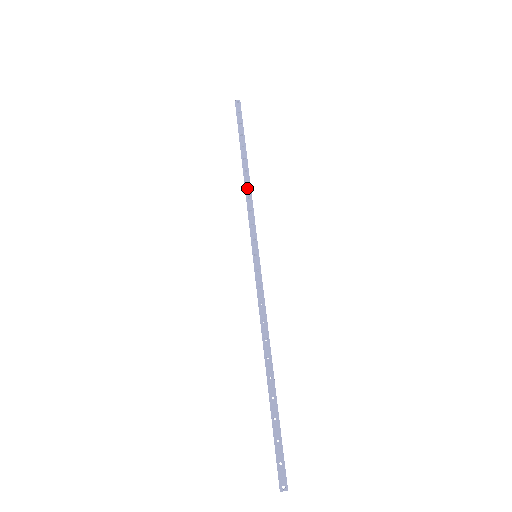
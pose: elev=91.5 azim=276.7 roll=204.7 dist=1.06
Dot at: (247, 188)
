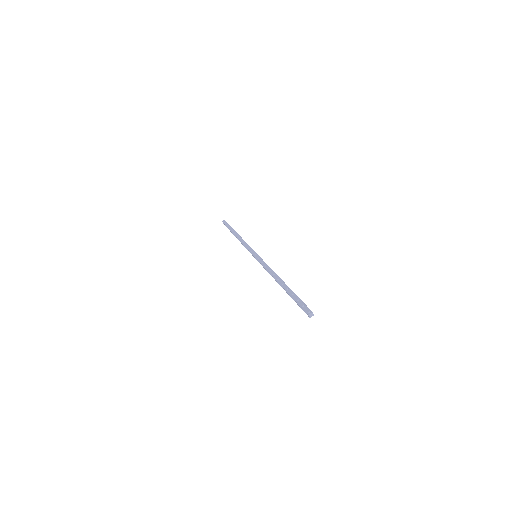
Dot at: (240, 240)
